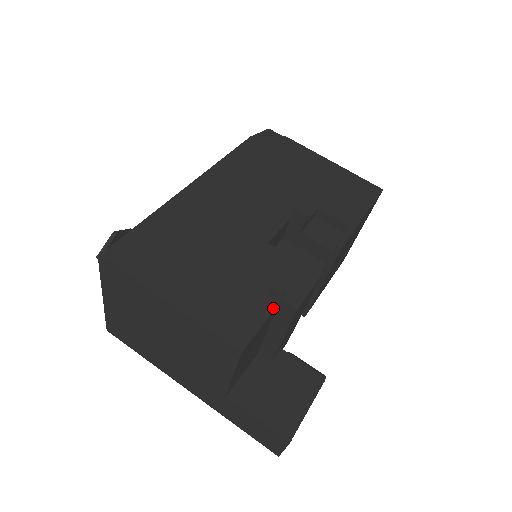
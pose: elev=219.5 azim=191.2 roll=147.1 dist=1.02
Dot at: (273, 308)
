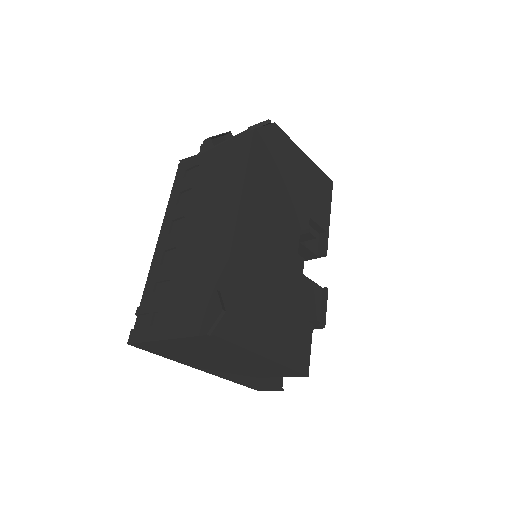
Dot at: (312, 331)
